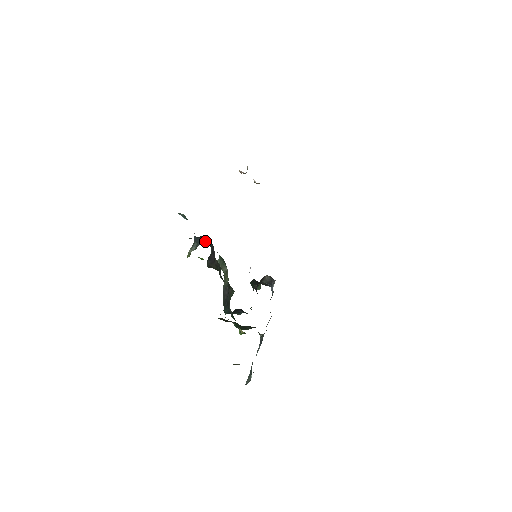
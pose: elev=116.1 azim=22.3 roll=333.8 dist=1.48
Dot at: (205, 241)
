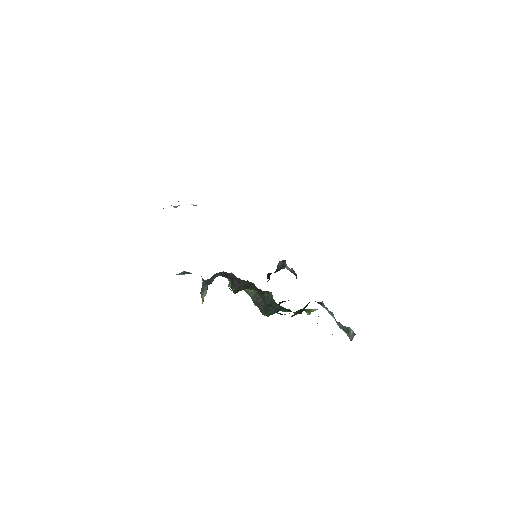
Dot at: (214, 277)
